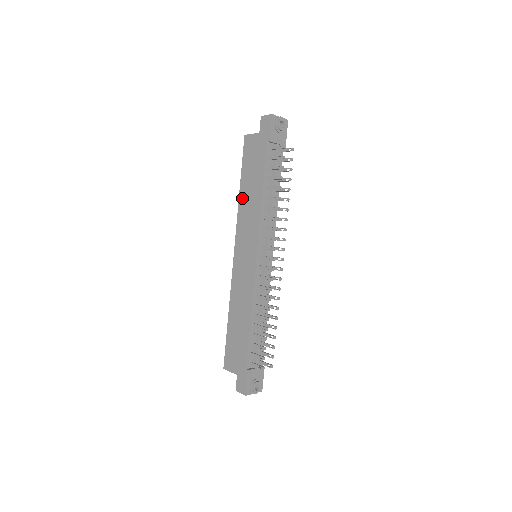
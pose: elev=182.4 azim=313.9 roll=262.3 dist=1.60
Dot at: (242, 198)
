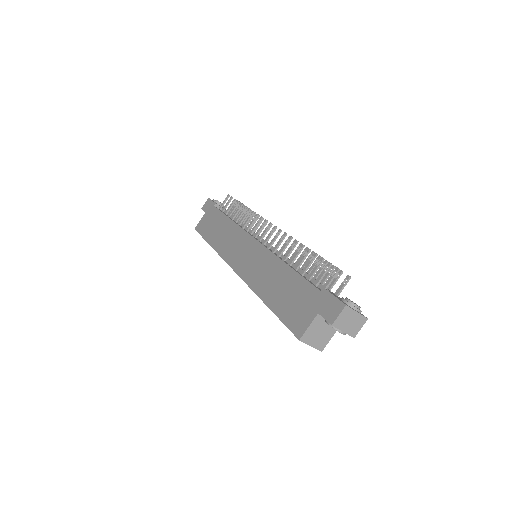
Dot at: (215, 244)
